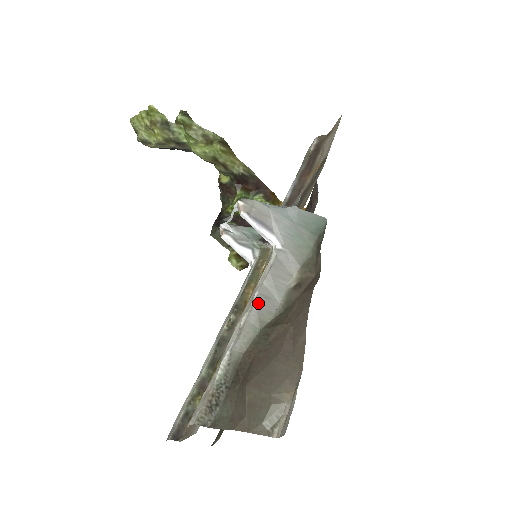
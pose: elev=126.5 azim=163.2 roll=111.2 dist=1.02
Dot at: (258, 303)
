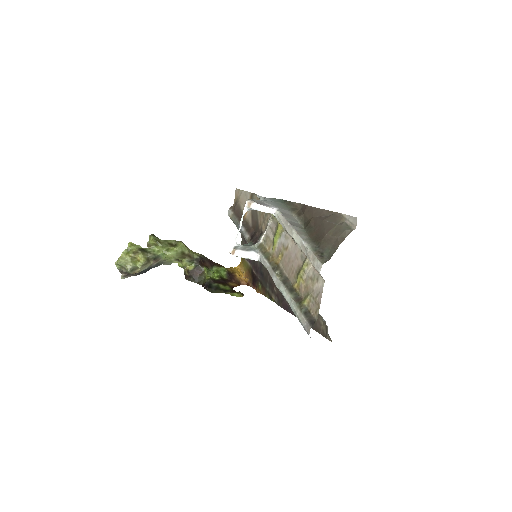
Dot at: (293, 225)
